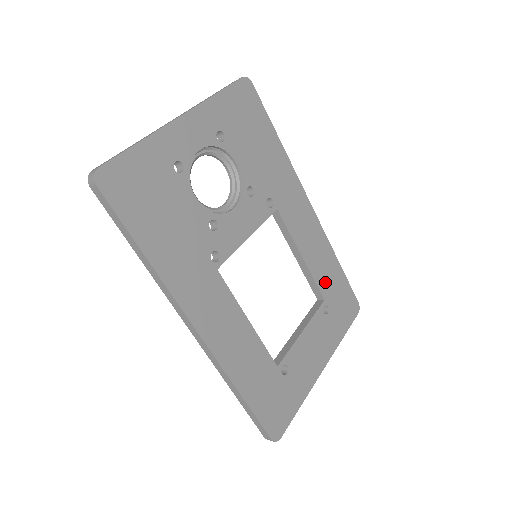
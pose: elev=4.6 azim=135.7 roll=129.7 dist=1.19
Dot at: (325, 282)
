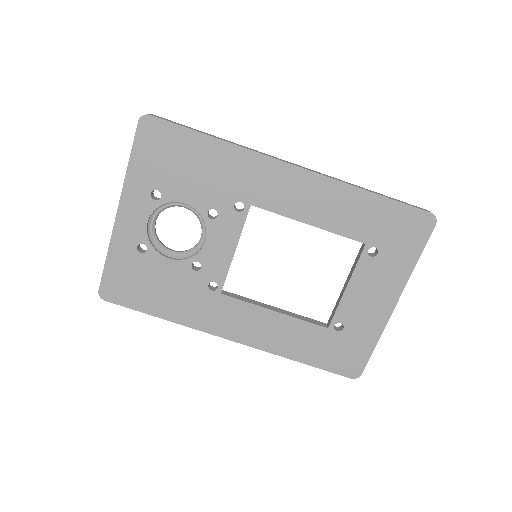
Dot at: (358, 226)
